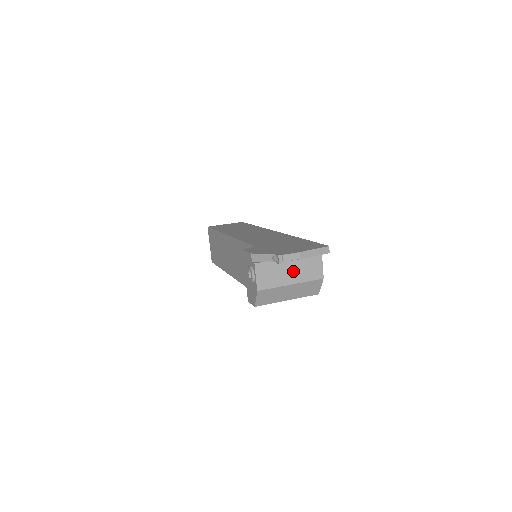
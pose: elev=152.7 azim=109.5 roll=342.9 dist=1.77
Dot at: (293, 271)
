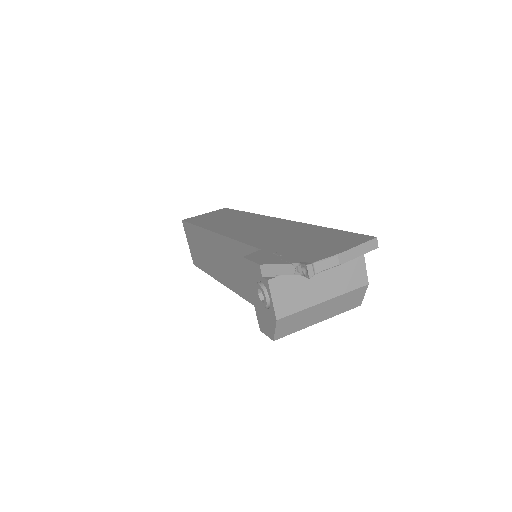
Dot at: (325, 281)
